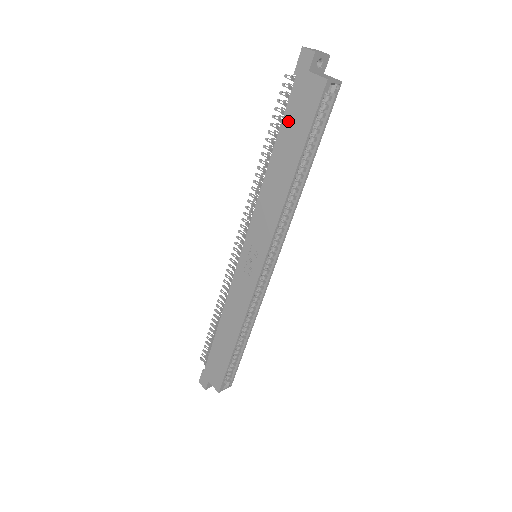
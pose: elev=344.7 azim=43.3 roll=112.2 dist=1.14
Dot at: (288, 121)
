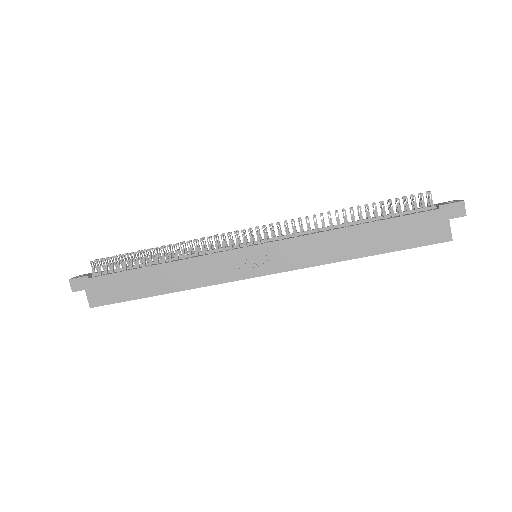
Dot at: (400, 224)
